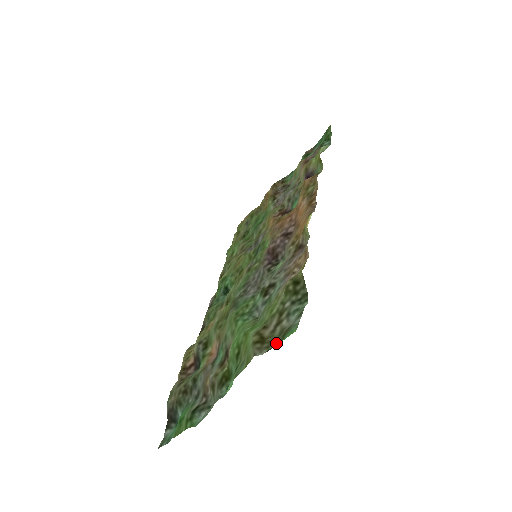
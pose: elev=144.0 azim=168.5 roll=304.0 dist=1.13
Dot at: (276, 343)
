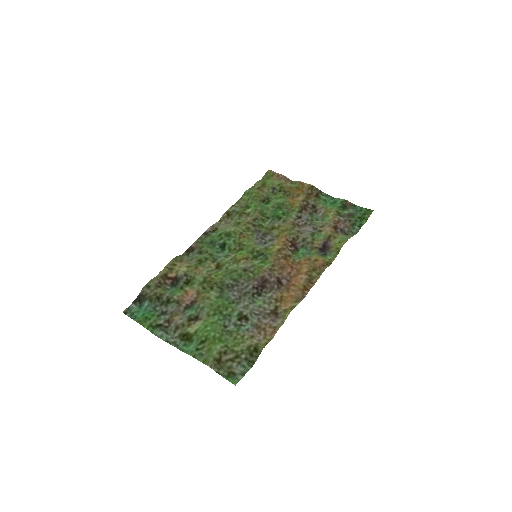
Dot at: (224, 374)
